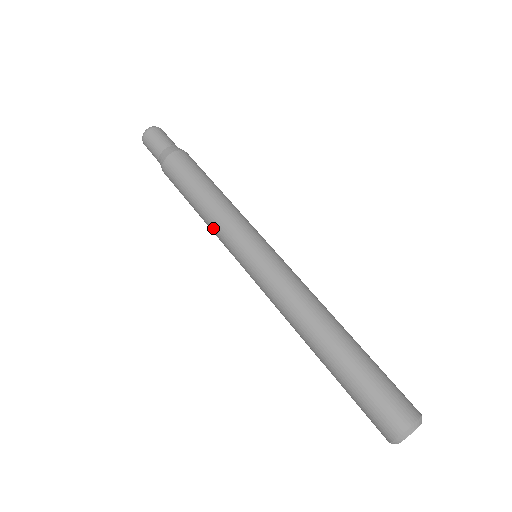
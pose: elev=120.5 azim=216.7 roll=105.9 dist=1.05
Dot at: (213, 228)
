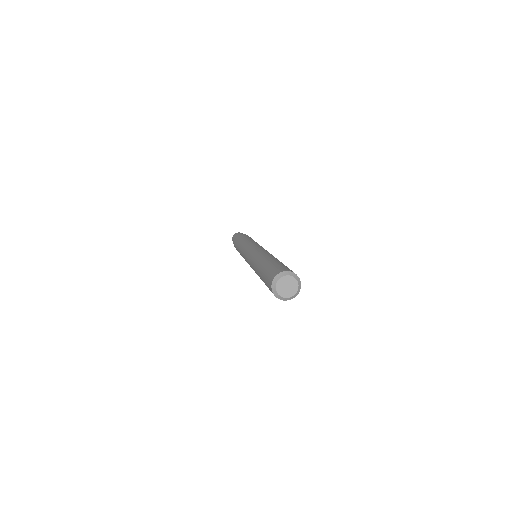
Dot at: (241, 250)
